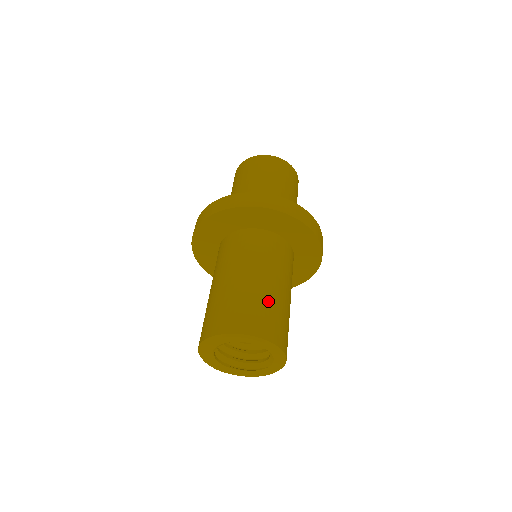
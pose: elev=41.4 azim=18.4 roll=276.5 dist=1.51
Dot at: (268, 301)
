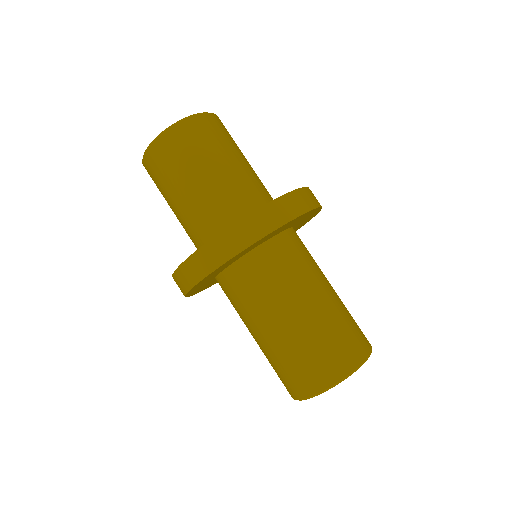
Dot at: (329, 326)
